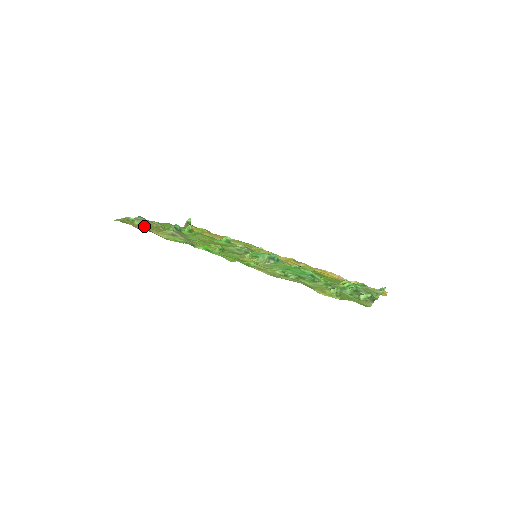
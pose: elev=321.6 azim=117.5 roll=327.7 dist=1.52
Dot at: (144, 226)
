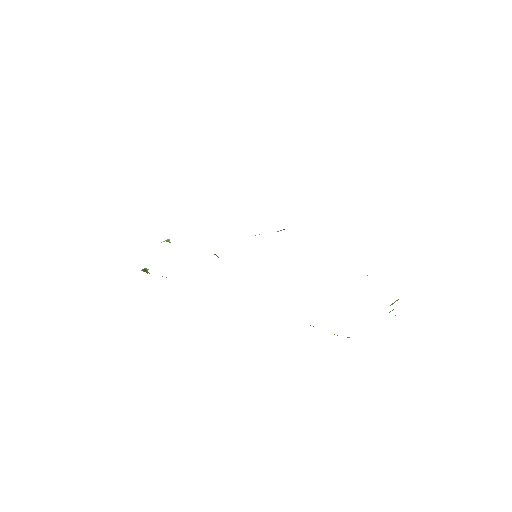
Dot at: occluded
